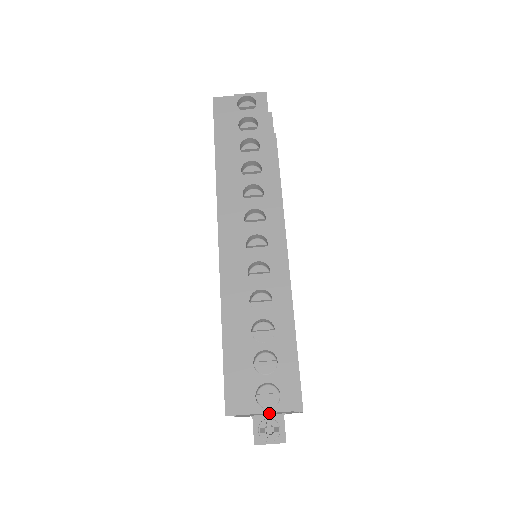
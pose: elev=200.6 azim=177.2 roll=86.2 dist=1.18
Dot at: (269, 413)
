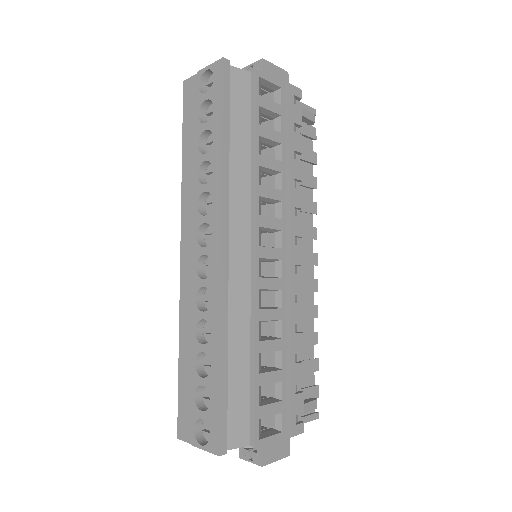
Dot at: occluded
